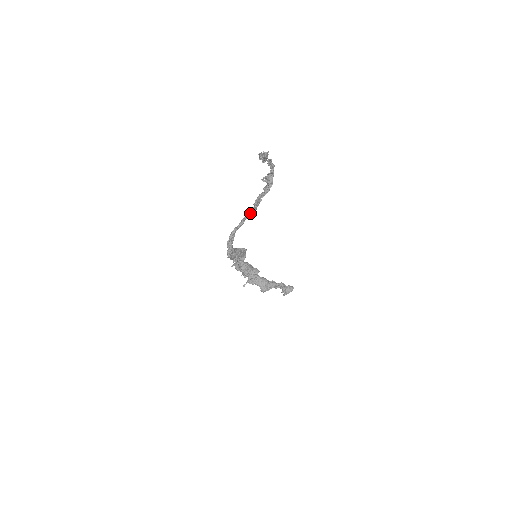
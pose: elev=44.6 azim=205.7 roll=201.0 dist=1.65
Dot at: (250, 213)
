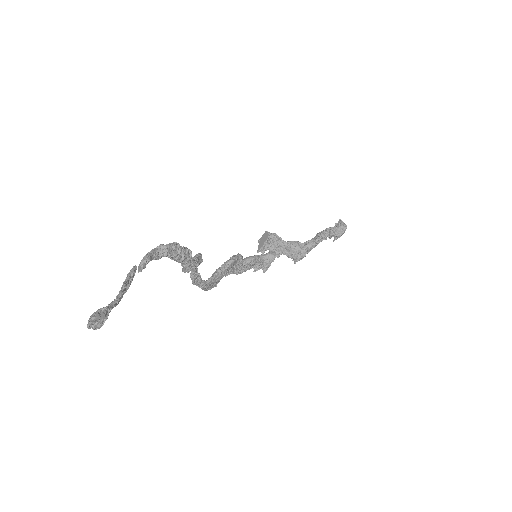
Dot at: occluded
